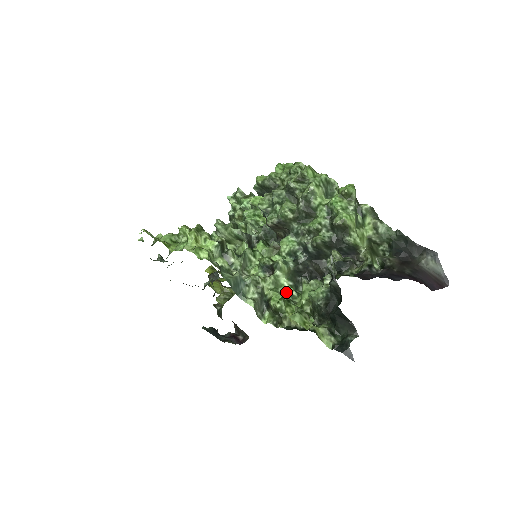
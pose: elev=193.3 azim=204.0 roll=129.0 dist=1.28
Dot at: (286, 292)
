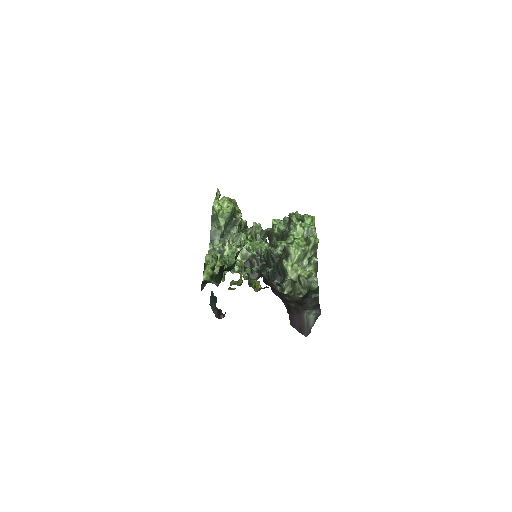
Dot at: occluded
